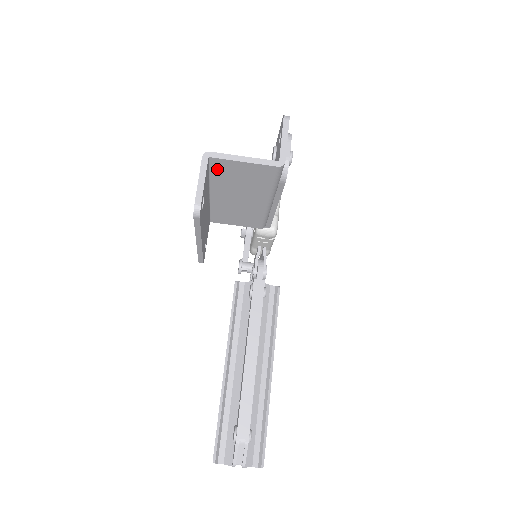
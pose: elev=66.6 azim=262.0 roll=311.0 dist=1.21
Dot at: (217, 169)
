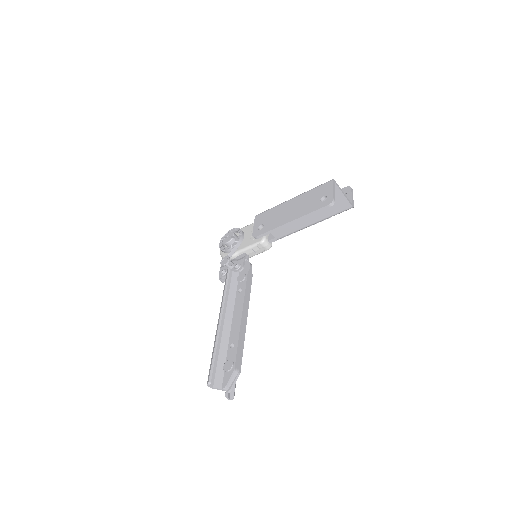
Dot at: occluded
